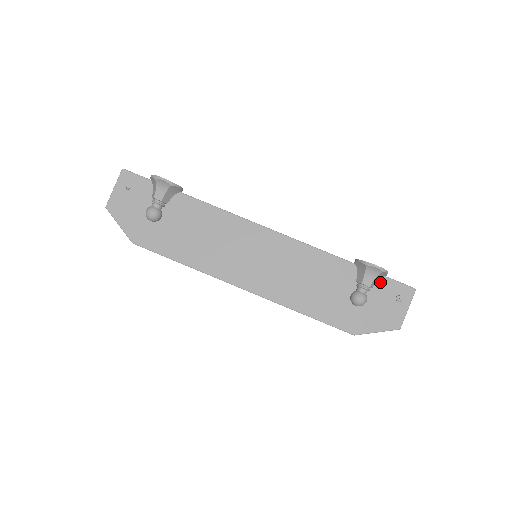
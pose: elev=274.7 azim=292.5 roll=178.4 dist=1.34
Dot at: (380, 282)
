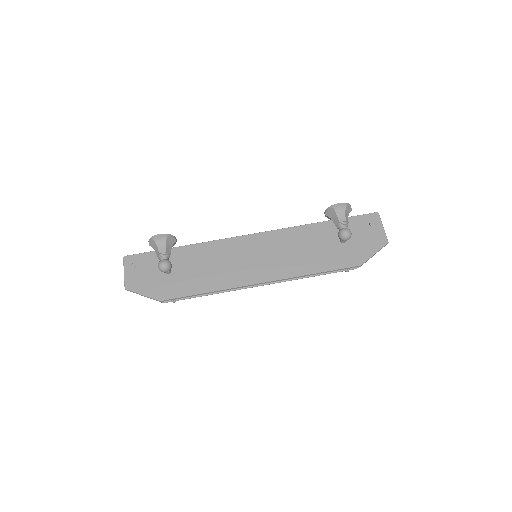
Dot at: (352, 222)
